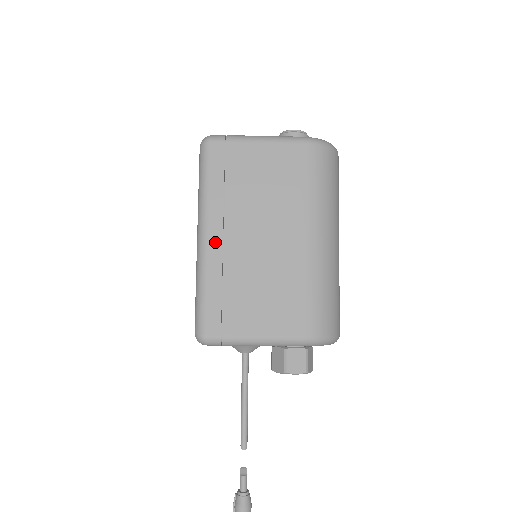
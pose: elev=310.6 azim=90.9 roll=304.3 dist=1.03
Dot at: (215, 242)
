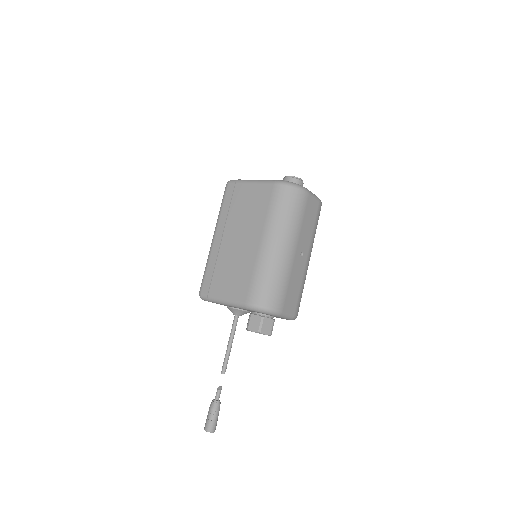
Dot at: (217, 241)
